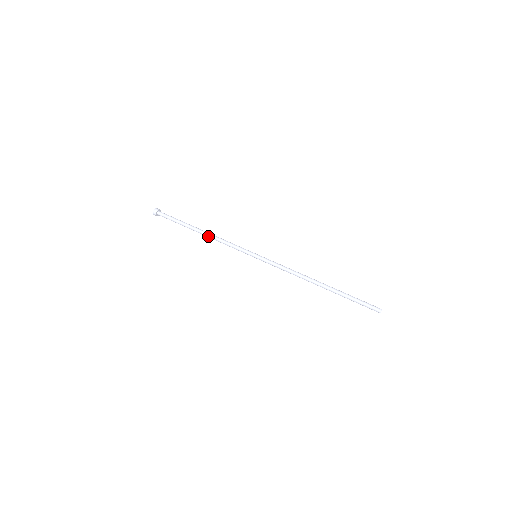
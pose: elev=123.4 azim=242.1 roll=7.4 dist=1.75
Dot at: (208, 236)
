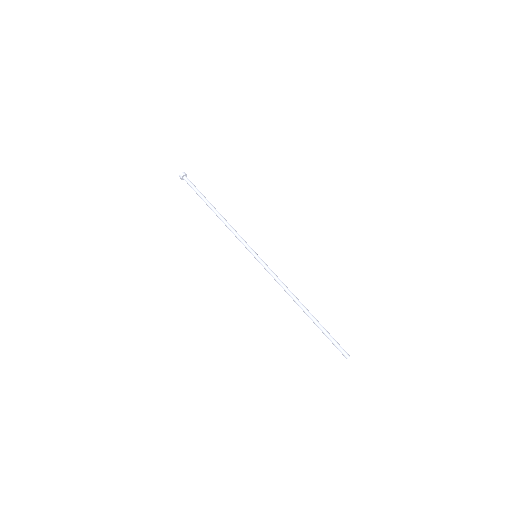
Dot at: occluded
